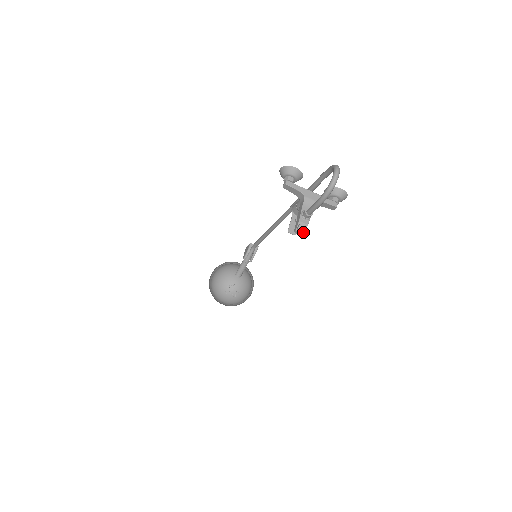
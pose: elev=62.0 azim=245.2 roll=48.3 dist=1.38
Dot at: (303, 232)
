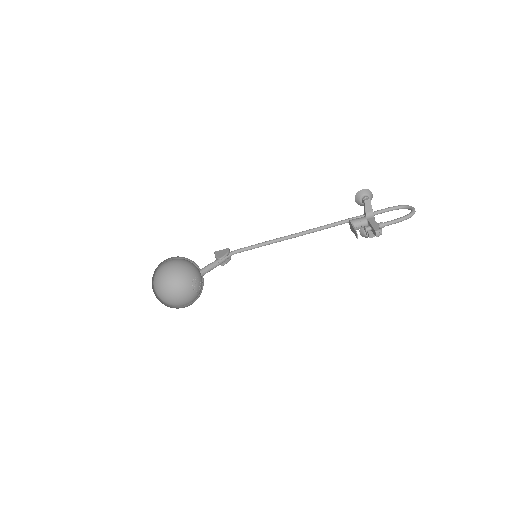
Dot at: occluded
